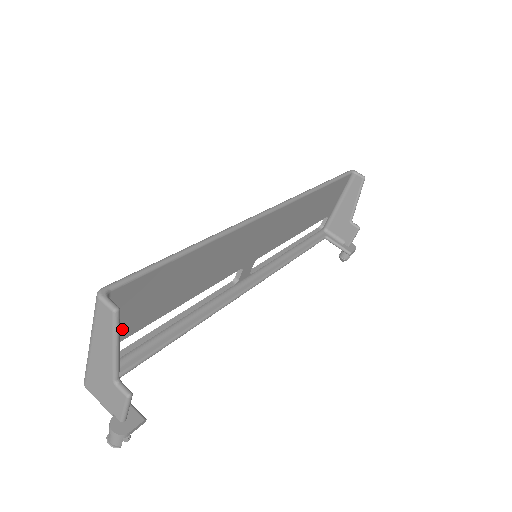
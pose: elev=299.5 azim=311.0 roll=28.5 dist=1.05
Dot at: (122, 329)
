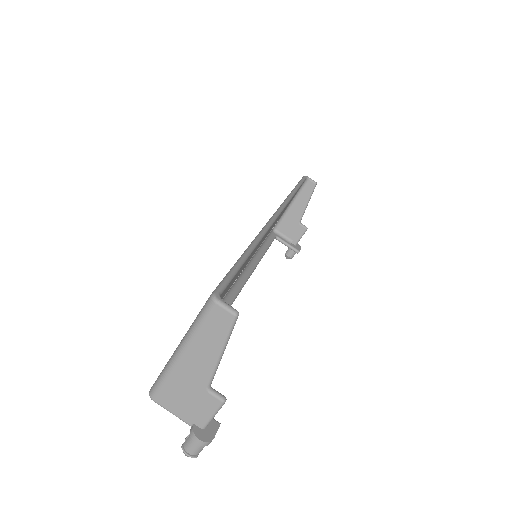
Dot at: occluded
